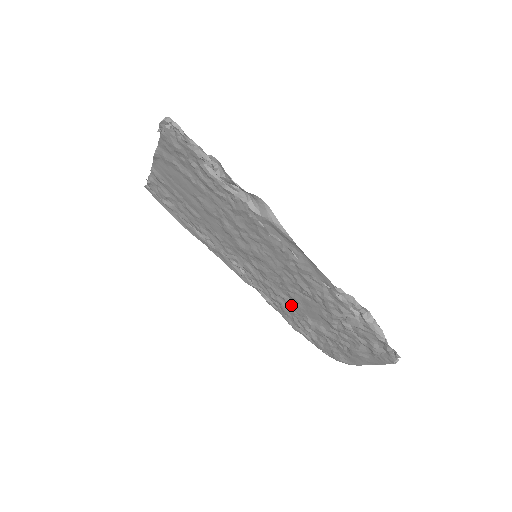
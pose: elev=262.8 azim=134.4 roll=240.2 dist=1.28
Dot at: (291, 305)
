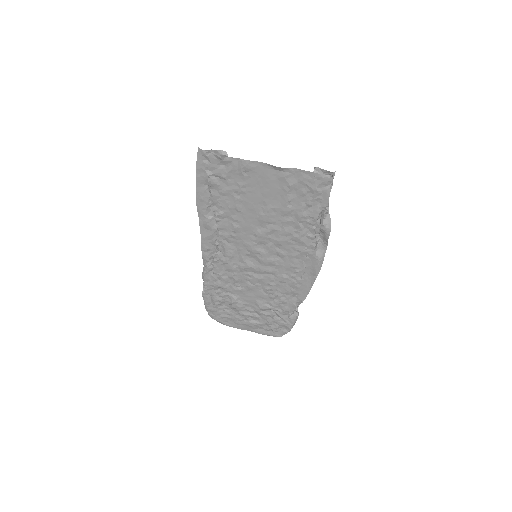
Dot at: (234, 286)
